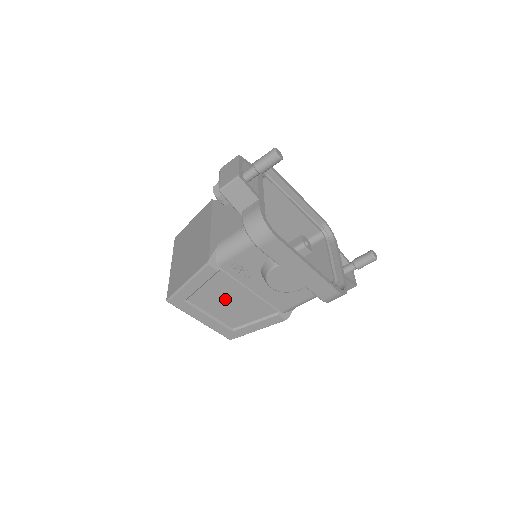
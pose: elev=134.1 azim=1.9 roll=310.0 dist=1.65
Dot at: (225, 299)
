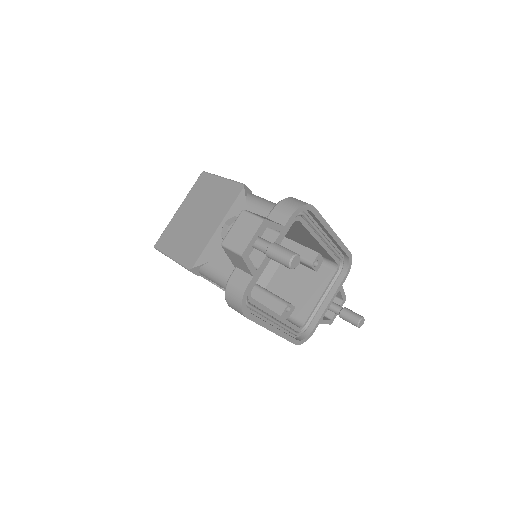
Dot at: occluded
